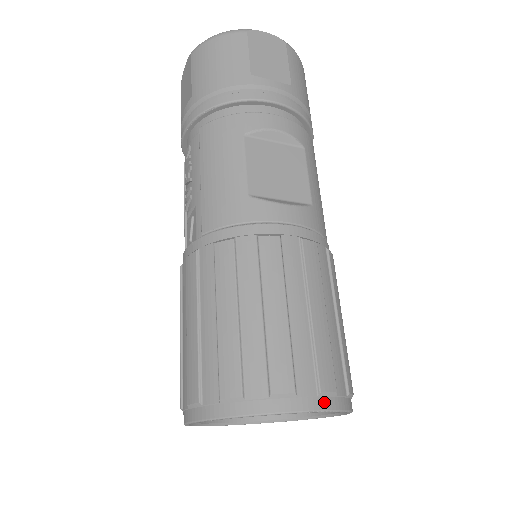
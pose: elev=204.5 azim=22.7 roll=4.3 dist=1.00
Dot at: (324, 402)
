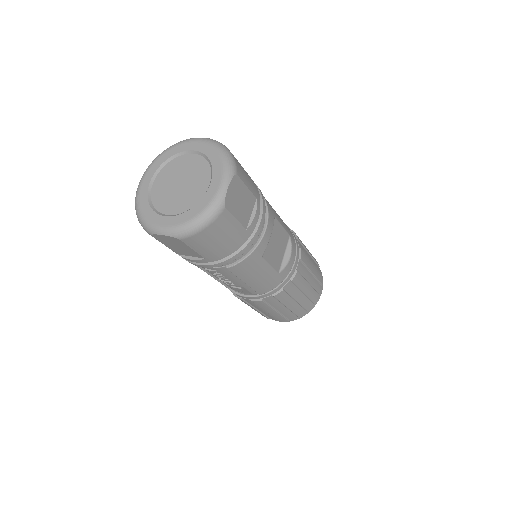
Dot at: (322, 284)
